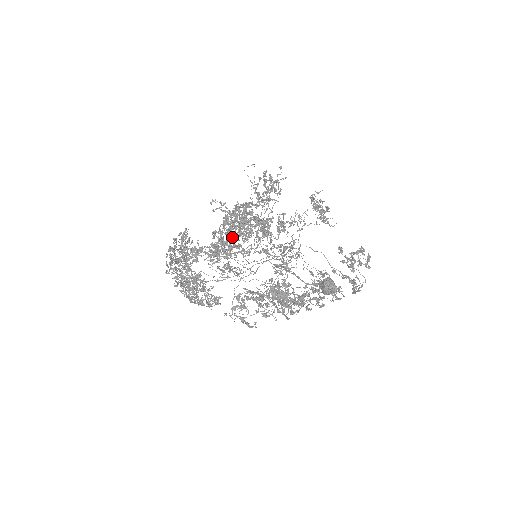
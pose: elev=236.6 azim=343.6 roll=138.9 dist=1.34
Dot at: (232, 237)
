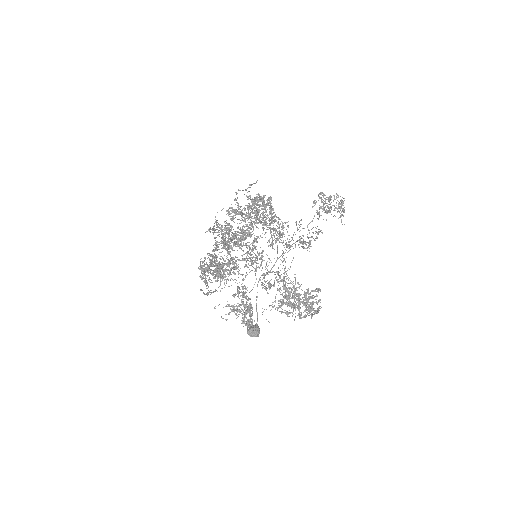
Dot at: (219, 261)
